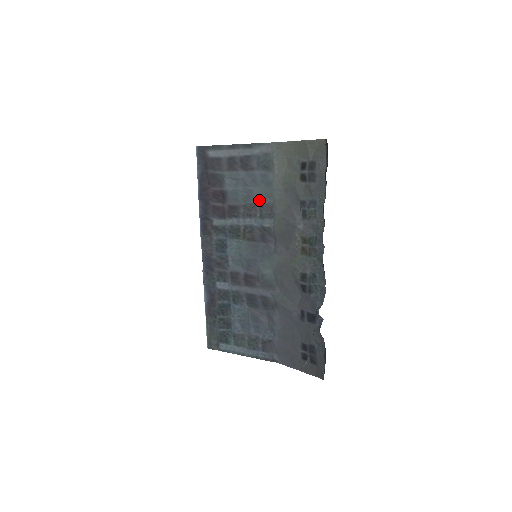
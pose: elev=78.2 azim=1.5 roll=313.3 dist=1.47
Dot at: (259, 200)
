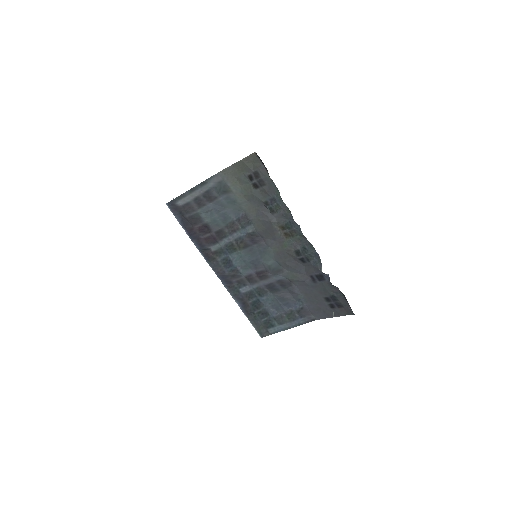
Dot at: (234, 217)
